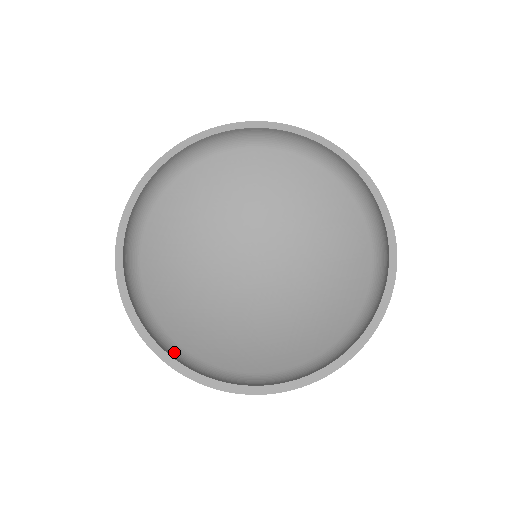
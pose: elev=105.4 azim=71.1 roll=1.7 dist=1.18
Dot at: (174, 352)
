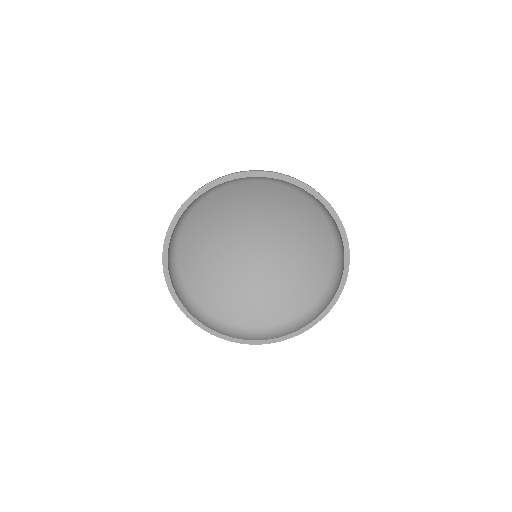
Dot at: (224, 328)
